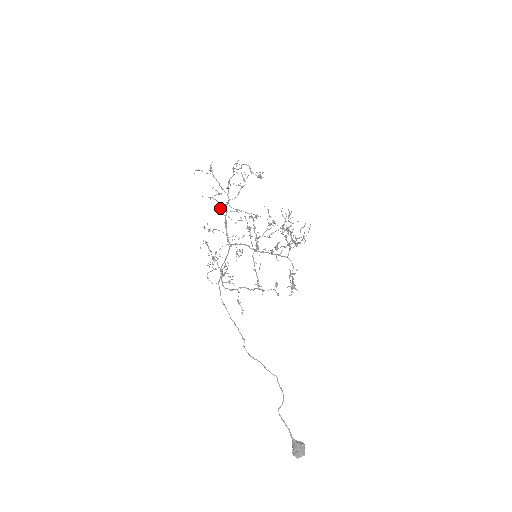
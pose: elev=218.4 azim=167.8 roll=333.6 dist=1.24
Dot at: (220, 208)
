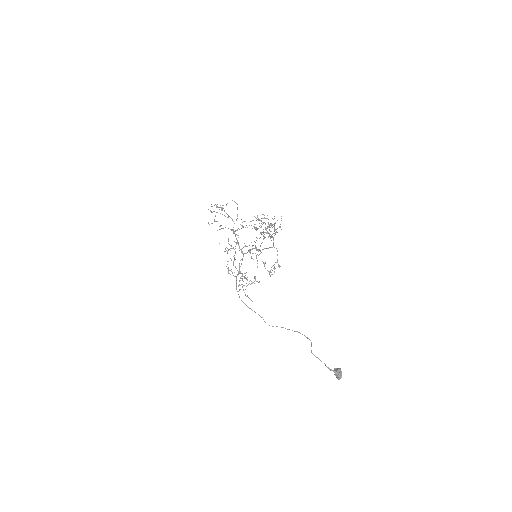
Dot at: occluded
